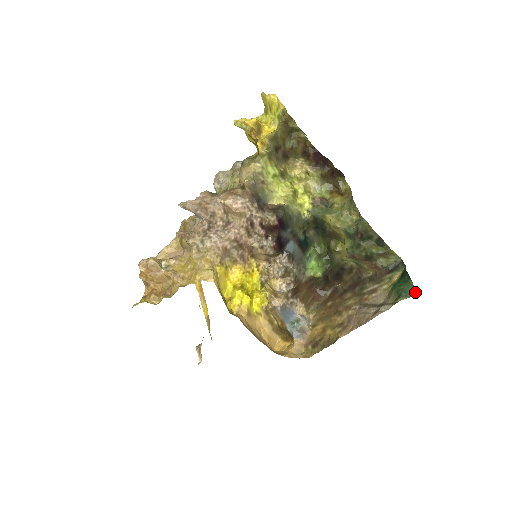
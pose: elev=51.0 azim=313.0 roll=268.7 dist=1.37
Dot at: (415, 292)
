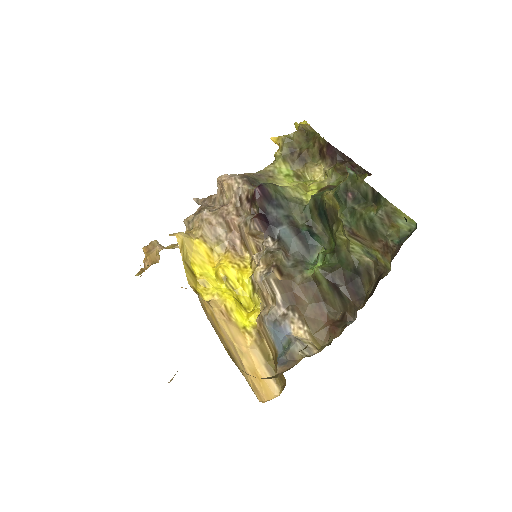
Dot at: occluded
